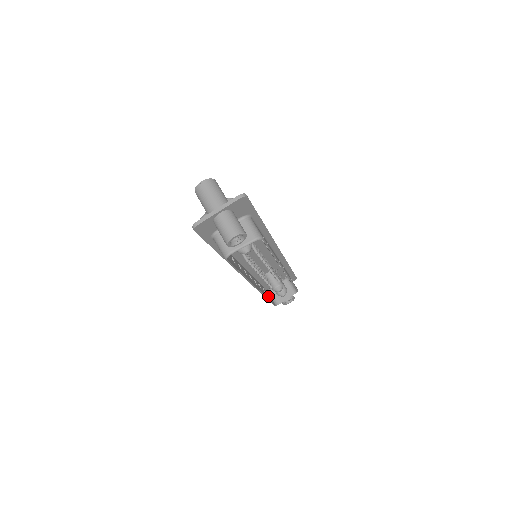
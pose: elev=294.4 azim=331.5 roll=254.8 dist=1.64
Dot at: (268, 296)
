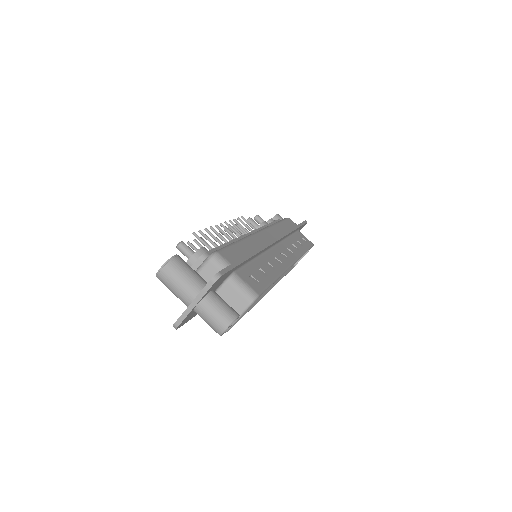
Dot at: occluded
